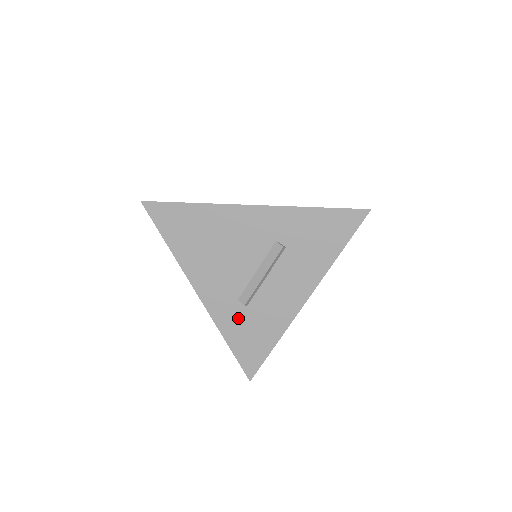
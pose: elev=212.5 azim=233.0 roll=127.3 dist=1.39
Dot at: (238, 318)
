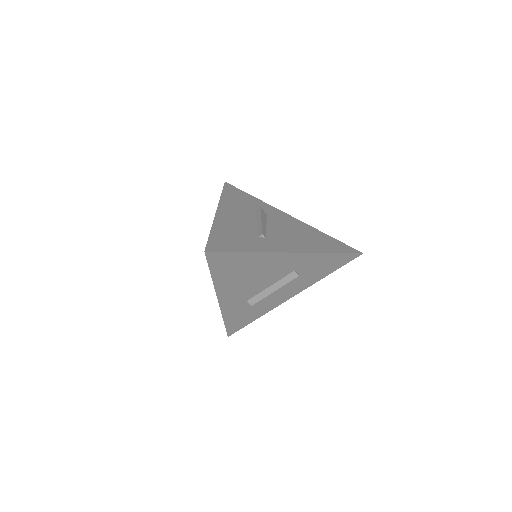
Dot at: (240, 310)
